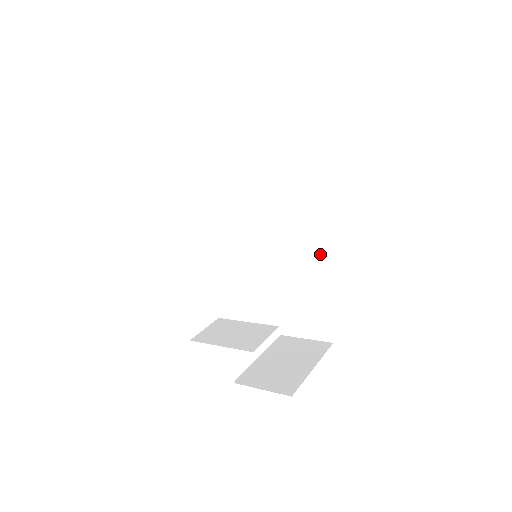
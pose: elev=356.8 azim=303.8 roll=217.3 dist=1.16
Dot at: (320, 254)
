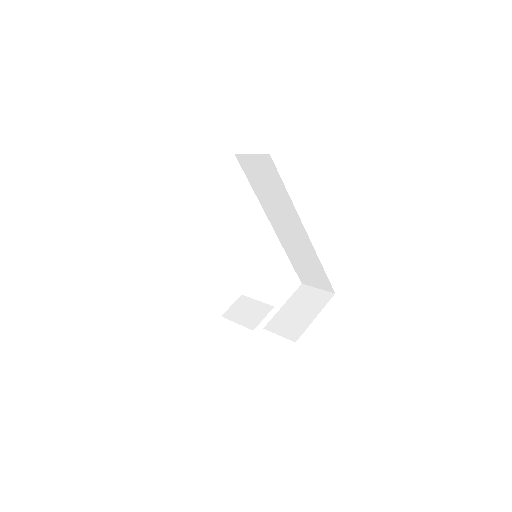
Dot at: (309, 240)
